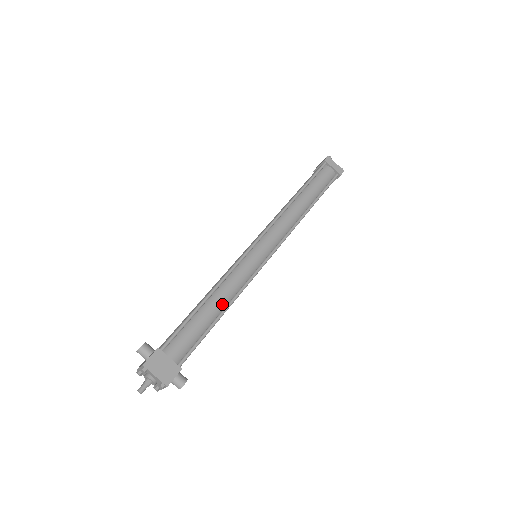
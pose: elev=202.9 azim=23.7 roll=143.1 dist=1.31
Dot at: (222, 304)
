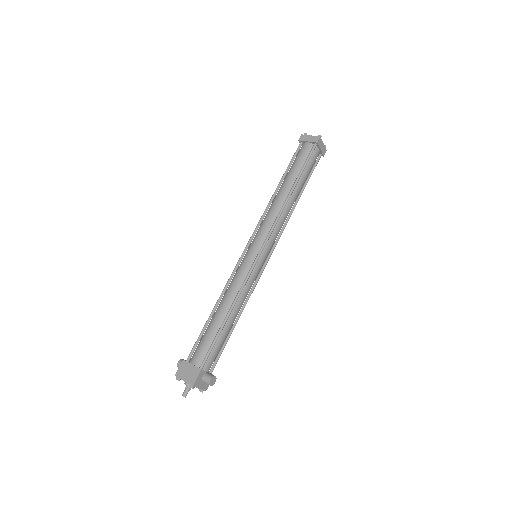
Dot at: (226, 308)
